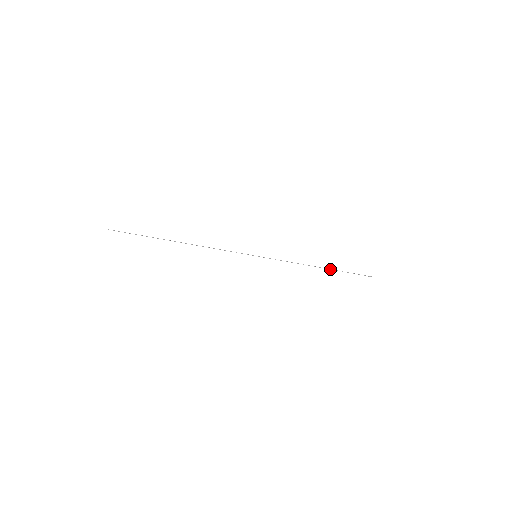
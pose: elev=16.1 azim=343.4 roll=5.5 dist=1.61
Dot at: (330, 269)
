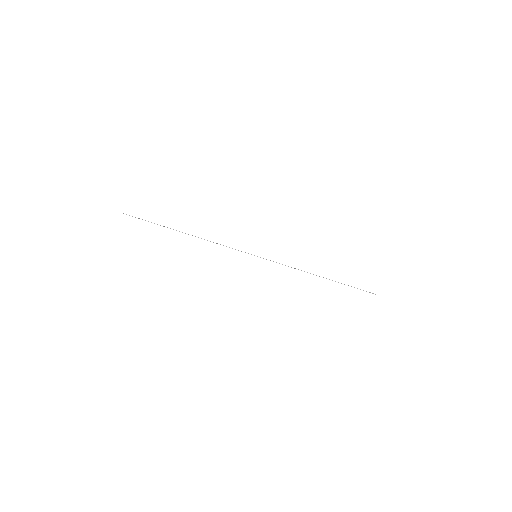
Dot at: occluded
